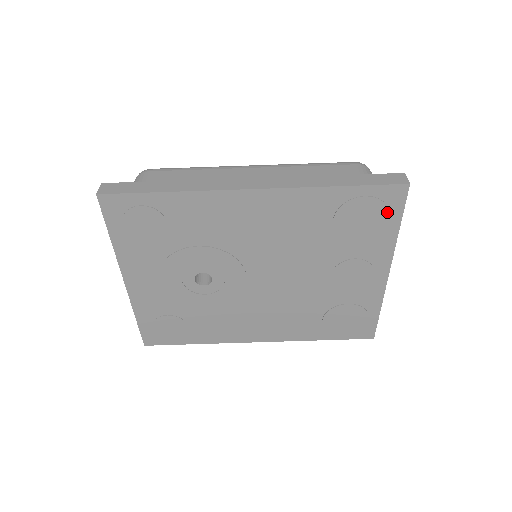
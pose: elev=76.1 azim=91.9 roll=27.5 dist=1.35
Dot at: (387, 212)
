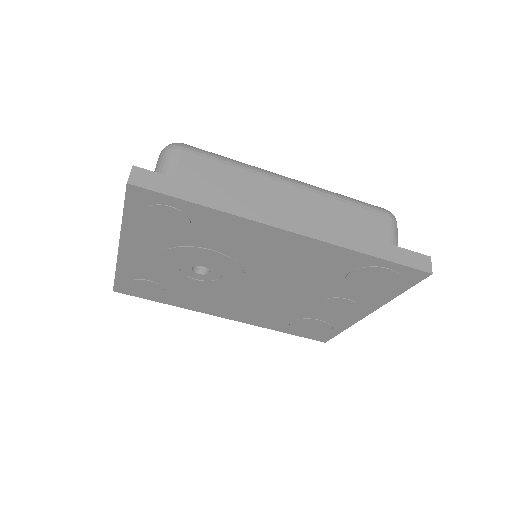
Dot at: (399, 283)
